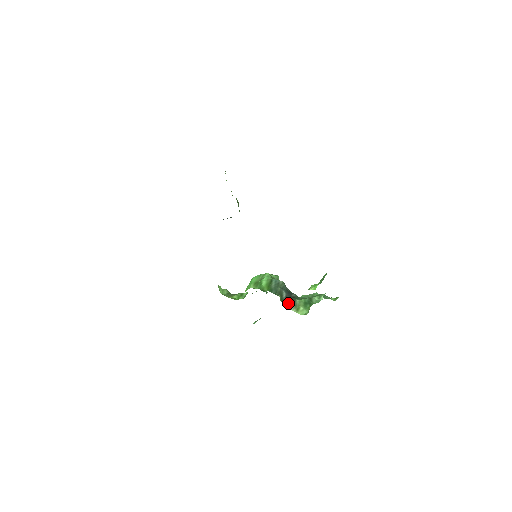
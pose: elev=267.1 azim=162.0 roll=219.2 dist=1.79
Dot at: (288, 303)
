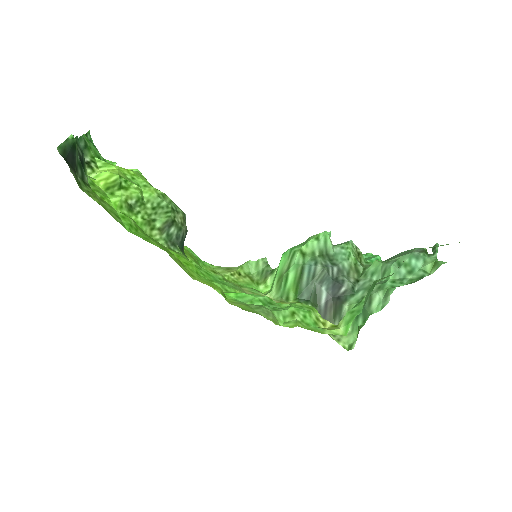
Dot at: (328, 316)
